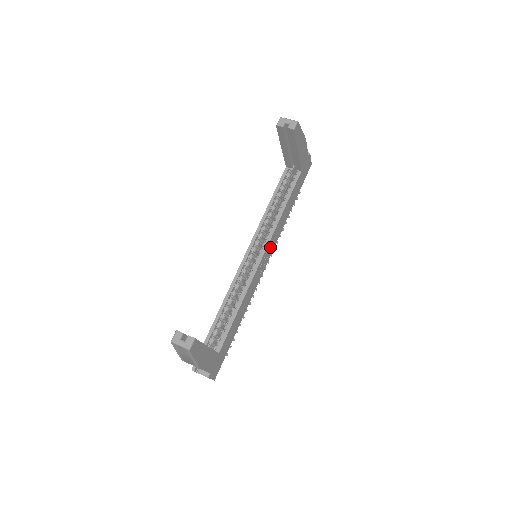
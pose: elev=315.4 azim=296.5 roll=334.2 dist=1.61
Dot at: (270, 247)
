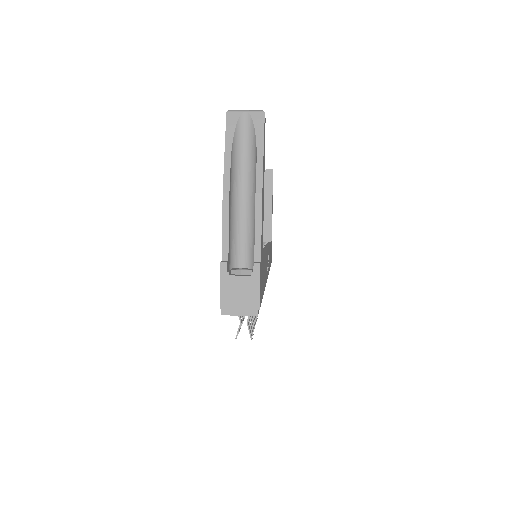
Dot at: occluded
